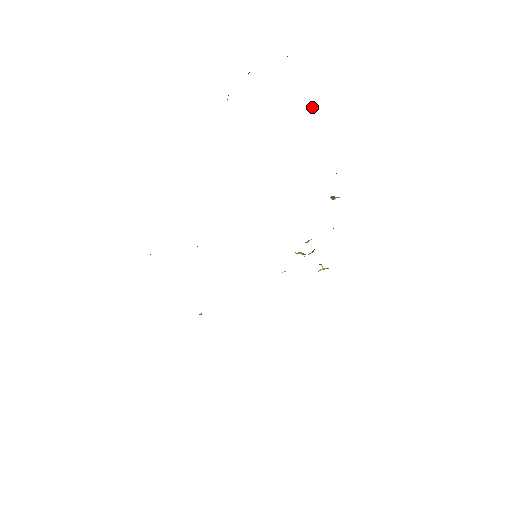
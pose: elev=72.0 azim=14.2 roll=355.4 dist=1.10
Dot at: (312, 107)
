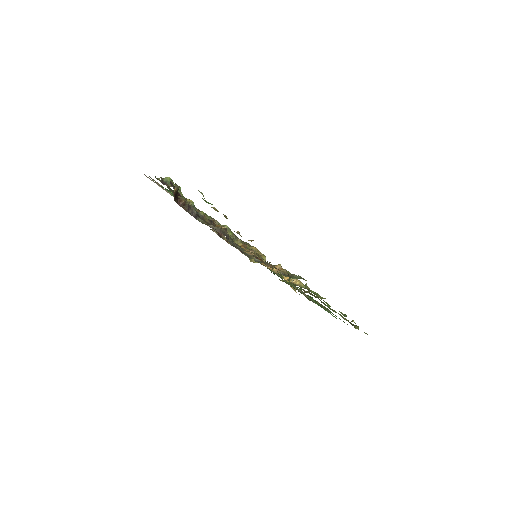
Dot at: occluded
